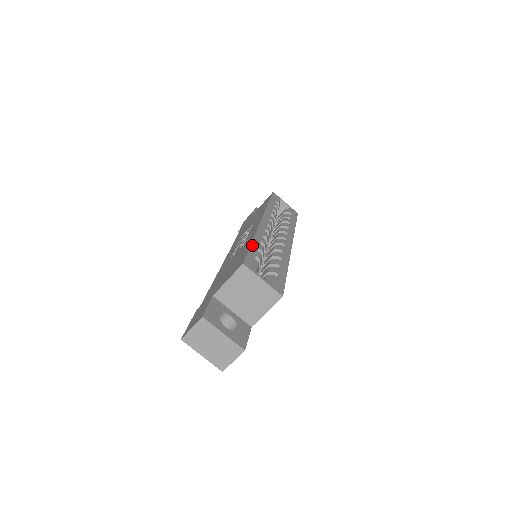
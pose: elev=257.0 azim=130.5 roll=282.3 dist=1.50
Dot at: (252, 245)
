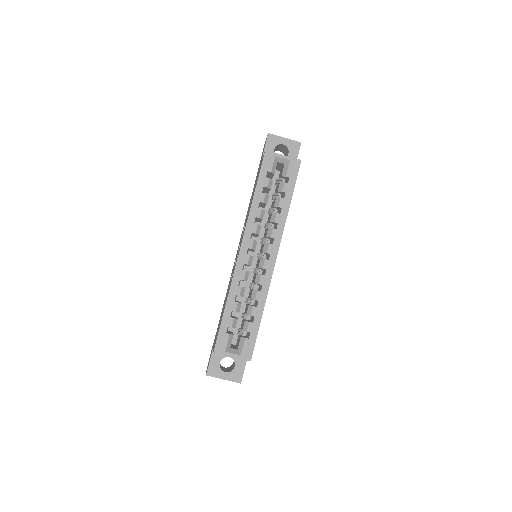
Dot at: (224, 314)
